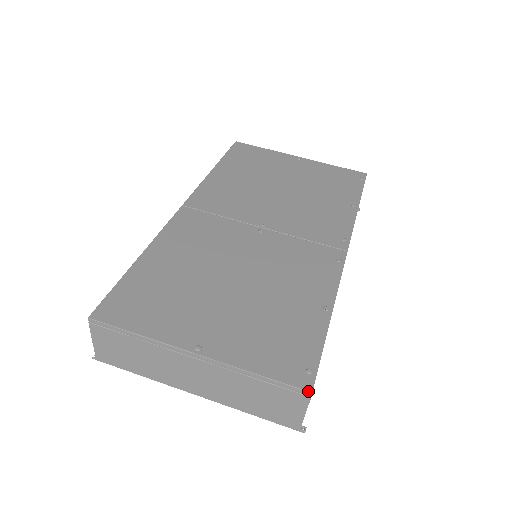
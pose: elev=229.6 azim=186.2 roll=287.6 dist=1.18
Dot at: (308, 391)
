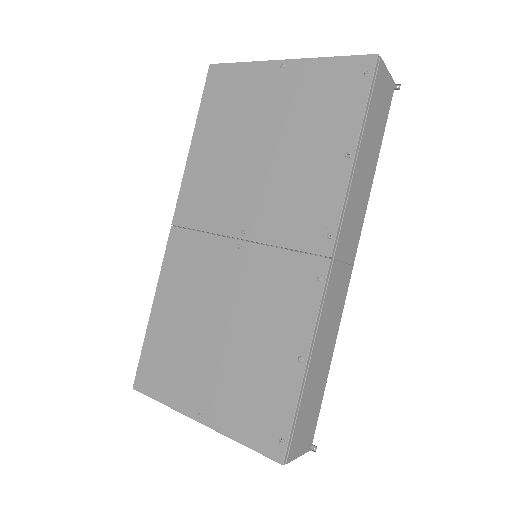
Dot at: (280, 463)
